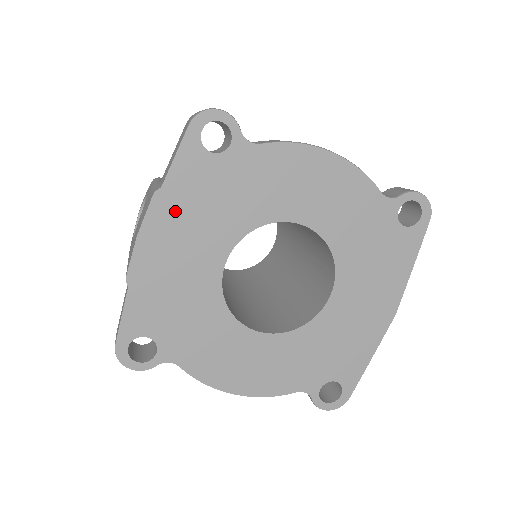
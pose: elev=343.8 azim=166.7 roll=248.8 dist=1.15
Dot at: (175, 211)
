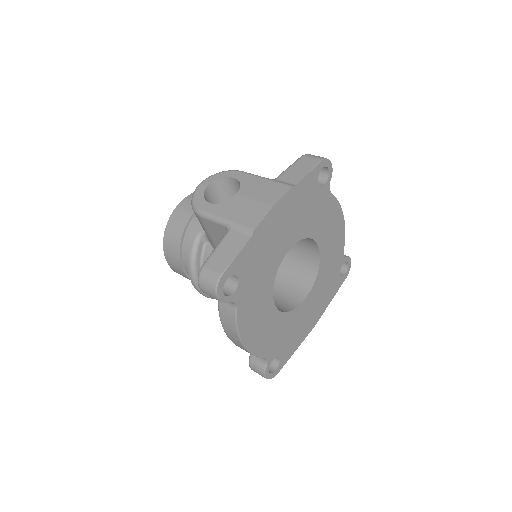
Dot at: (292, 204)
